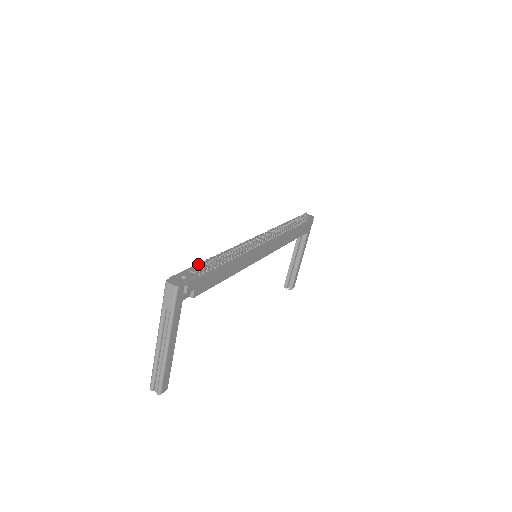
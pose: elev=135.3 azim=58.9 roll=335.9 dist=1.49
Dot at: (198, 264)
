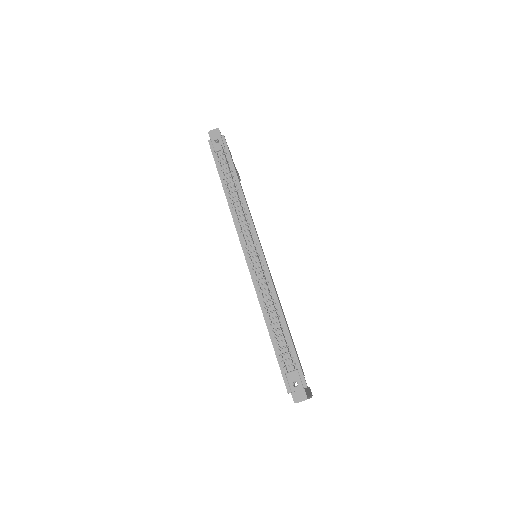
Dot at: occluded
